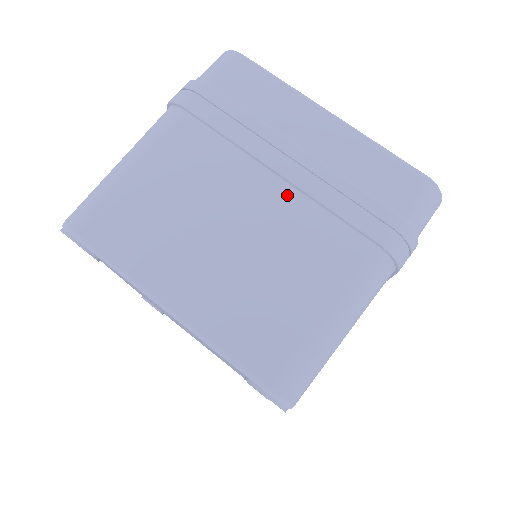
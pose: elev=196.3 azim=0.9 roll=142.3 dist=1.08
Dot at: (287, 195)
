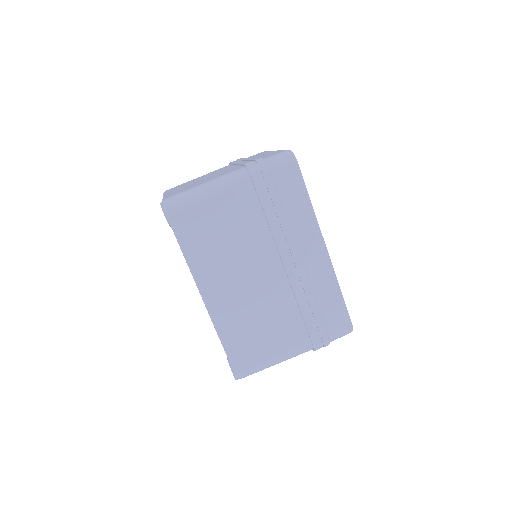
Dot at: occluded
